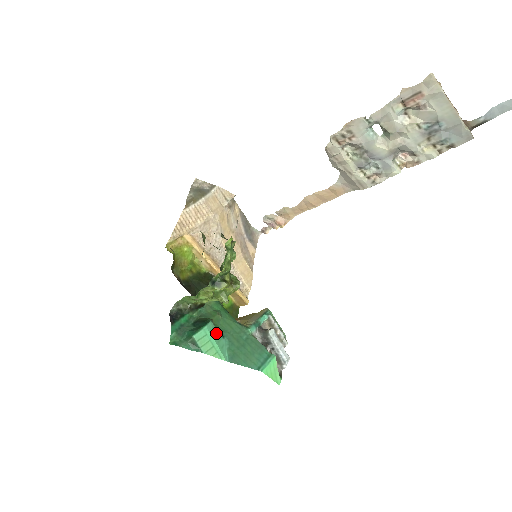
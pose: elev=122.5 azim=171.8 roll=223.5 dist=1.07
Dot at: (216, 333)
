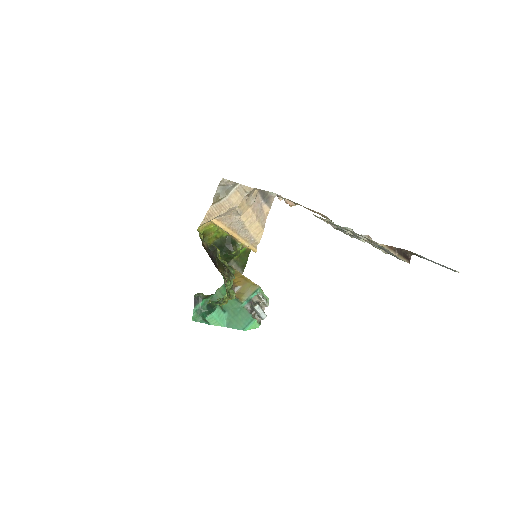
Dot at: (220, 313)
